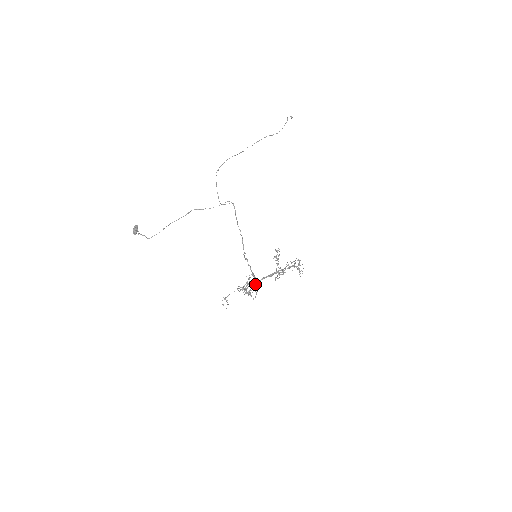
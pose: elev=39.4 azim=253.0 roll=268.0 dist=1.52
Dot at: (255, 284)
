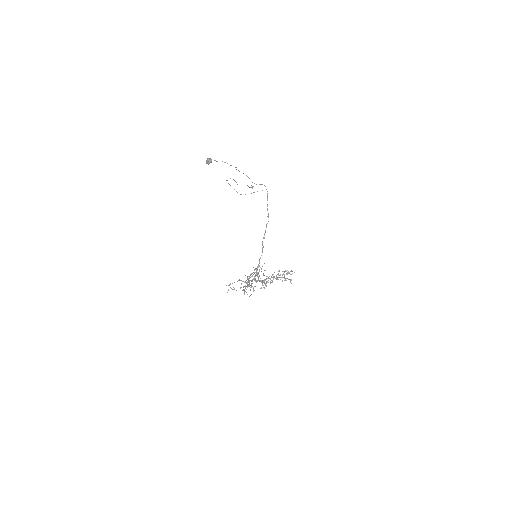
Dot at: occluded
